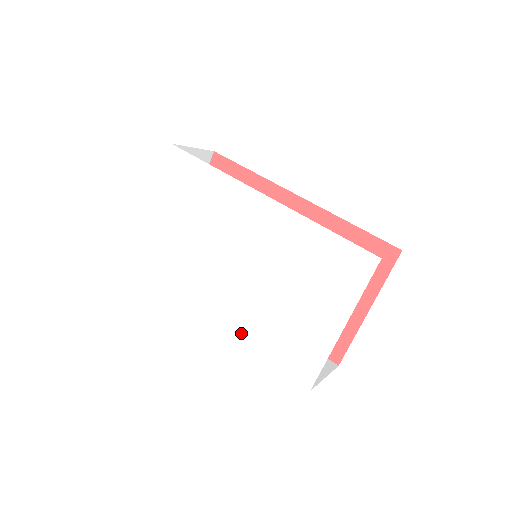
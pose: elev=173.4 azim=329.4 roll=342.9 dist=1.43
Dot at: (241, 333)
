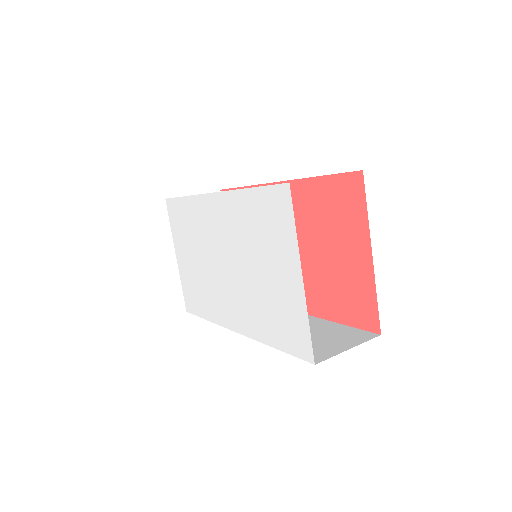
Dot at: (254, 333)
